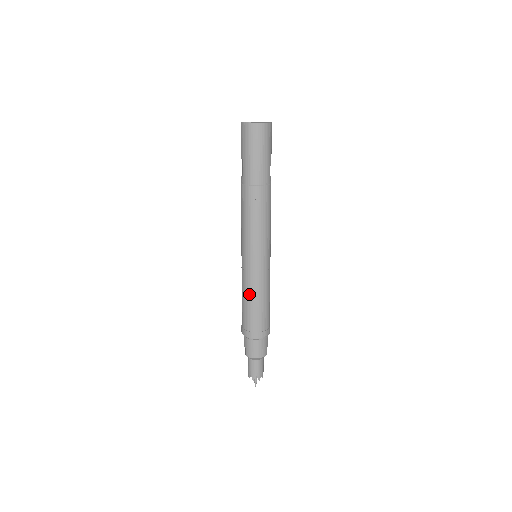
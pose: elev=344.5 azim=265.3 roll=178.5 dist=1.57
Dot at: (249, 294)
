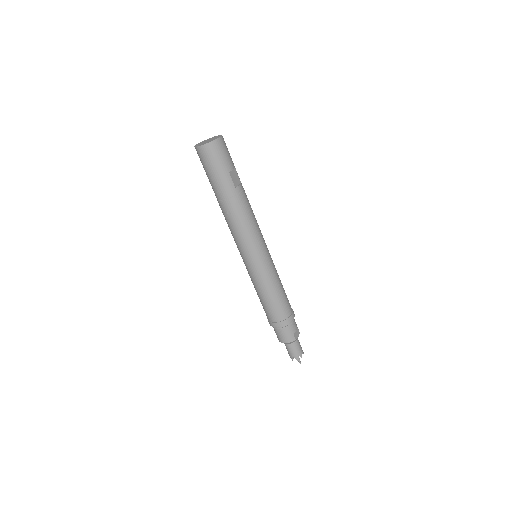
Dot at: (257, 291)
